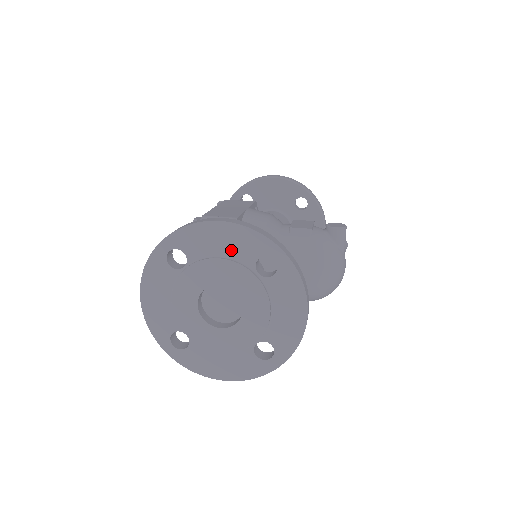
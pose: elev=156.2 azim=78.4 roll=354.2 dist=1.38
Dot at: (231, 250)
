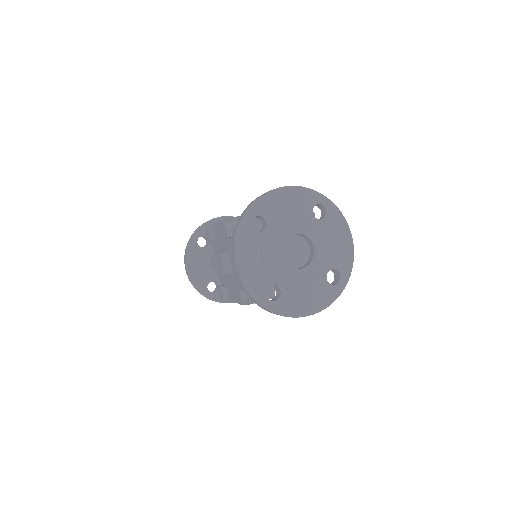
Dot at: (295, 206)
